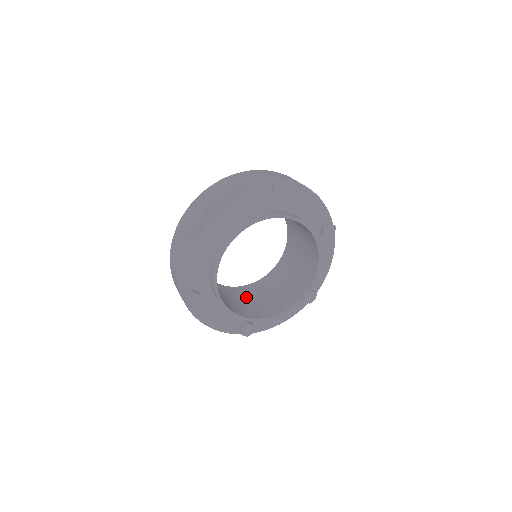
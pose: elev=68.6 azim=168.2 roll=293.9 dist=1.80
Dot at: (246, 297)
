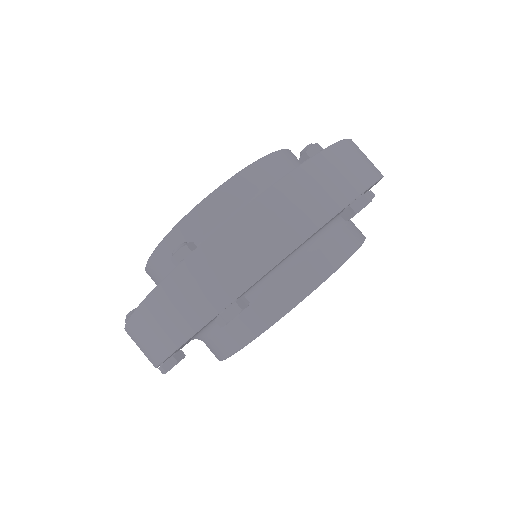
Dot at: occluded
